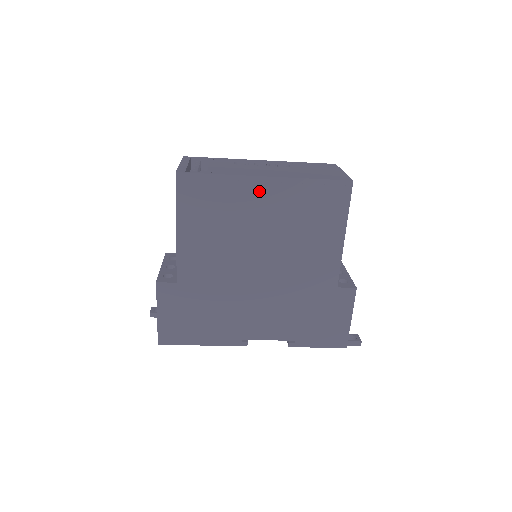
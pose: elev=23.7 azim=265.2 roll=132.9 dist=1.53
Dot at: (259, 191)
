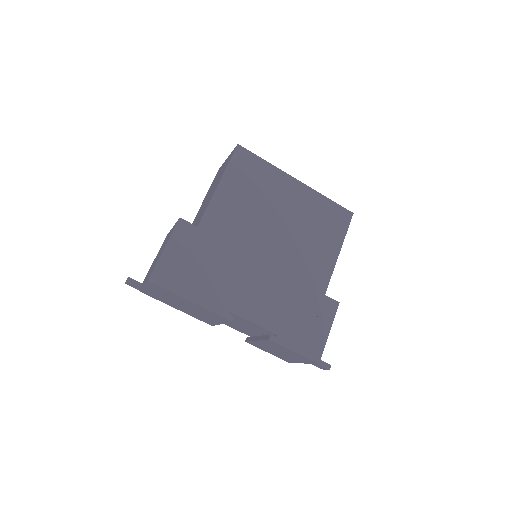
Dot at: (290, 187)
